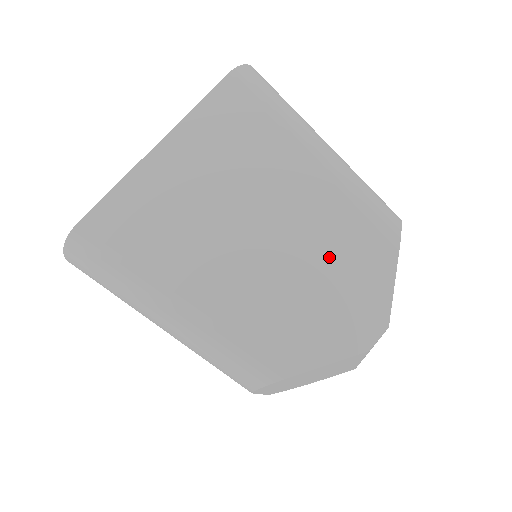
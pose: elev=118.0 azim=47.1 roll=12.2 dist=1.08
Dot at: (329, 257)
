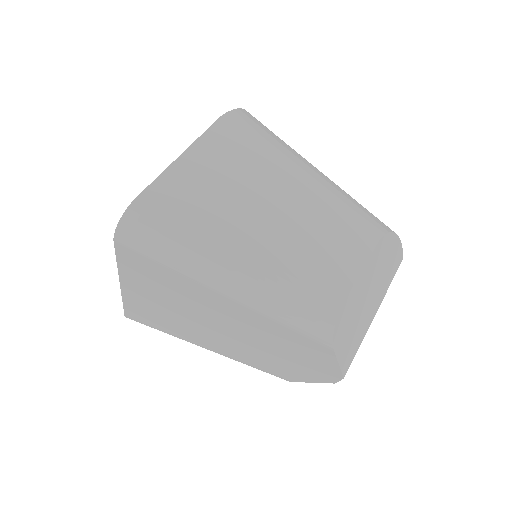
Dot at: (282, 347)
